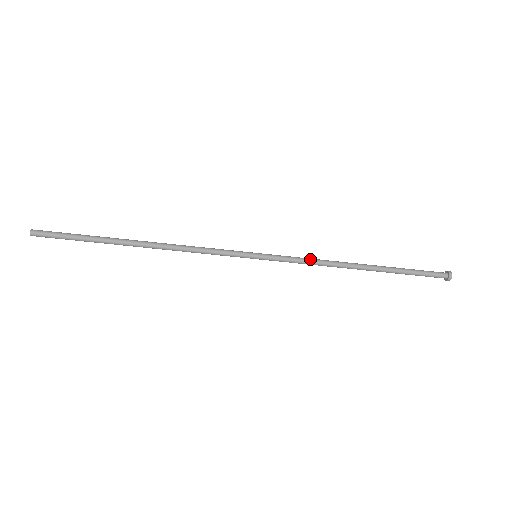
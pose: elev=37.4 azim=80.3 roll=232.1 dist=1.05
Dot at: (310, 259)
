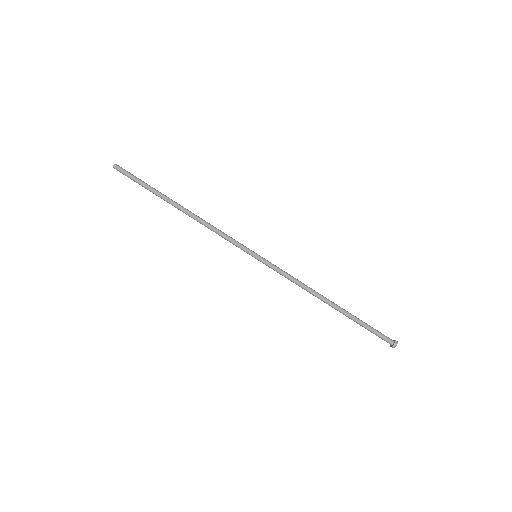
Dot at: occluded
